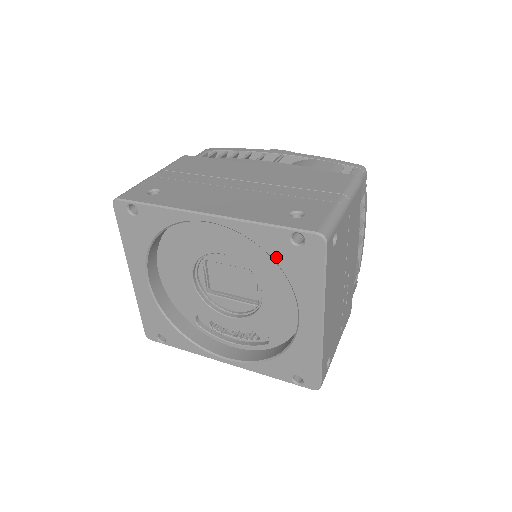
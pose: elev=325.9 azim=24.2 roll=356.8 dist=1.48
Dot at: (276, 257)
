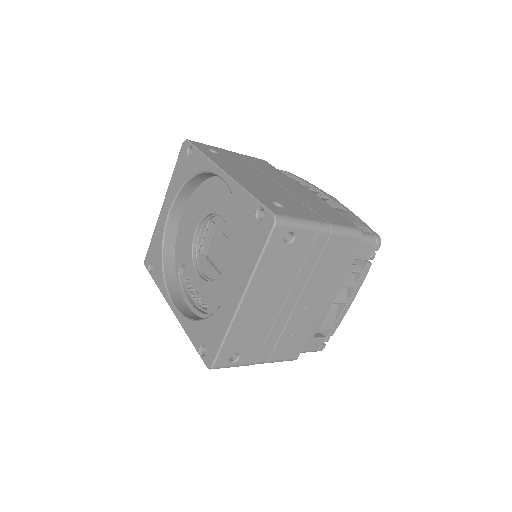
Dot at: (242, 224)
